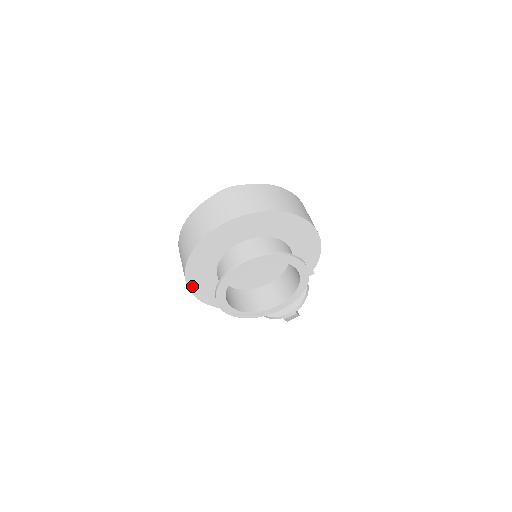
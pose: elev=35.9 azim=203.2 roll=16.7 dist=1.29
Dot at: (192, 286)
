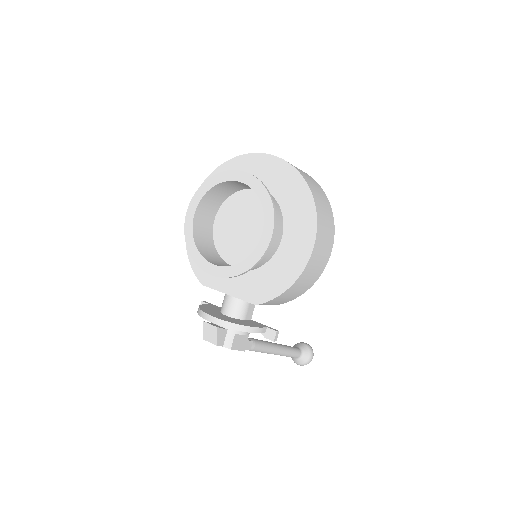
Dot at: occluded
